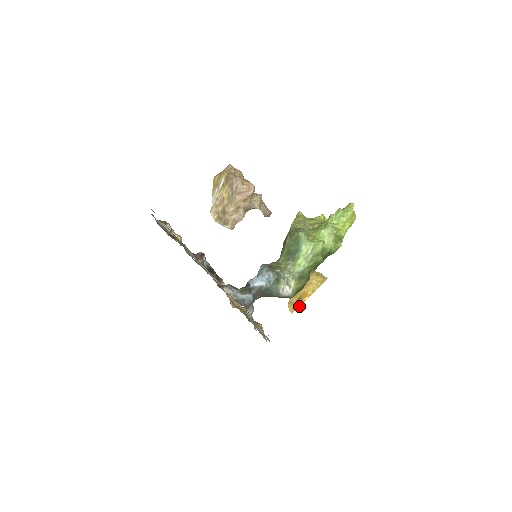
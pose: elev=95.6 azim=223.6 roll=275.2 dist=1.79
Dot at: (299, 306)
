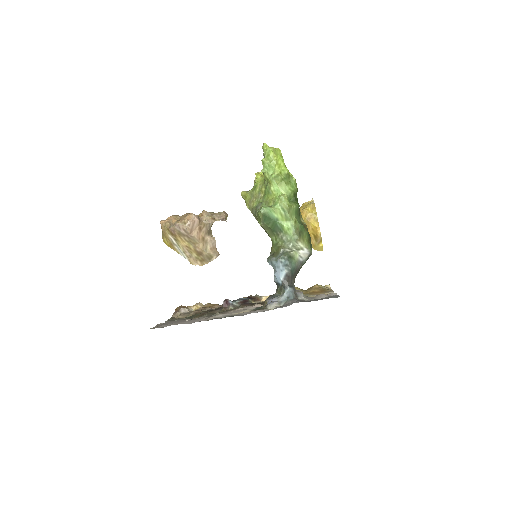
Dot at: (321, 242)
